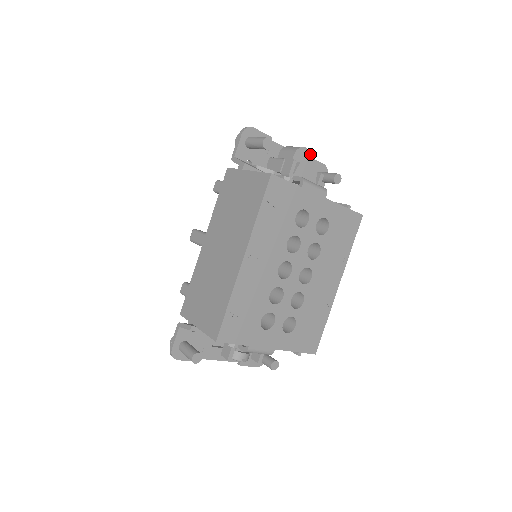
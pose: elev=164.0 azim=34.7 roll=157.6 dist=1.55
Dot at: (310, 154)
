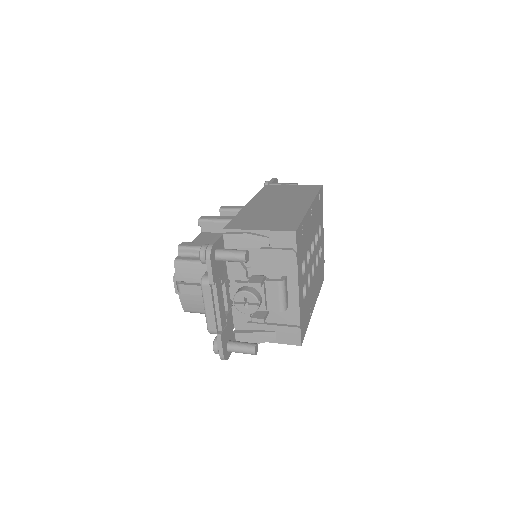
Dot at: occluded
